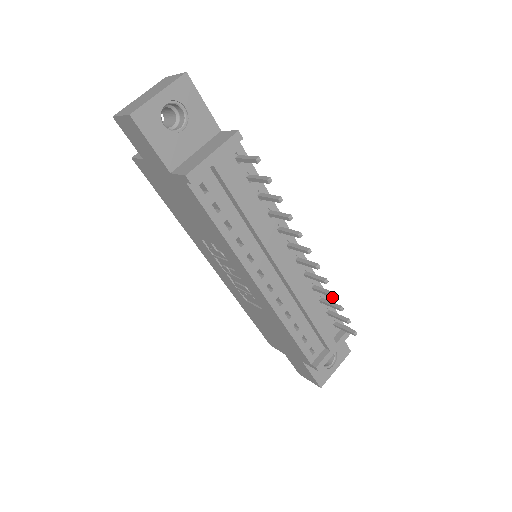
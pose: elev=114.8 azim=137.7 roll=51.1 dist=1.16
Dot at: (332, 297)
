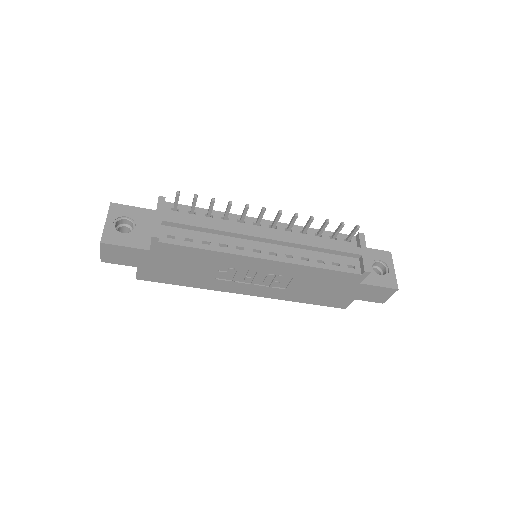
Dot at: (312, 220)
